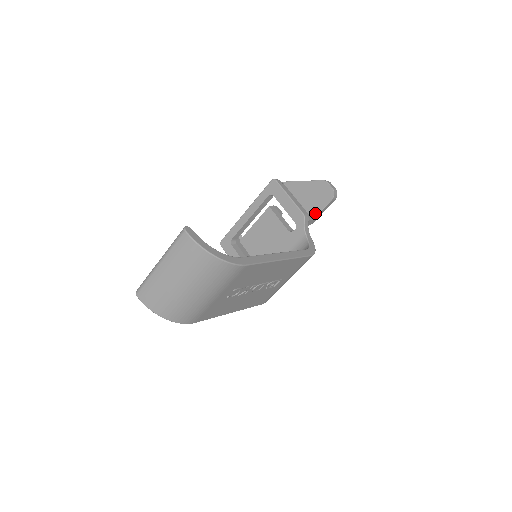
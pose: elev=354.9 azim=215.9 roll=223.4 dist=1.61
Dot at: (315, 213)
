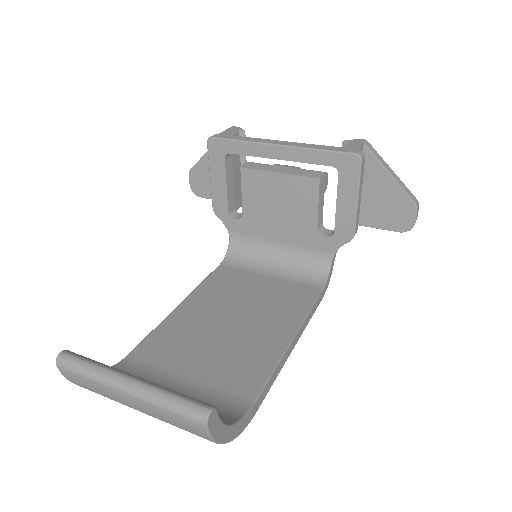
Dot at: (365, 222)
